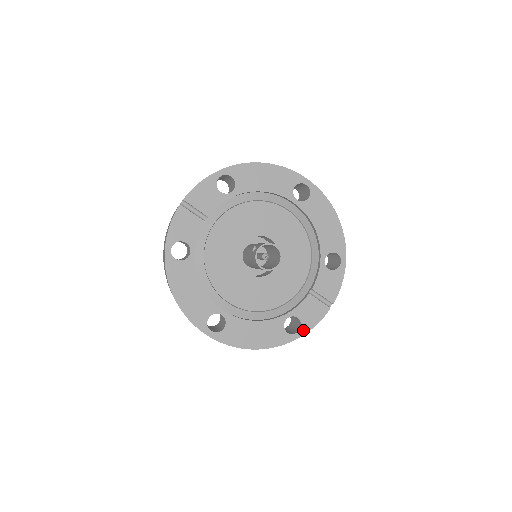
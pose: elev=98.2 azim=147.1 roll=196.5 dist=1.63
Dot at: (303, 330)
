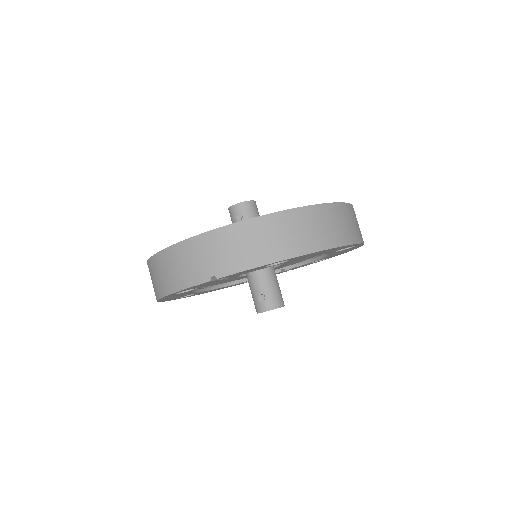
Dot at: occluded
